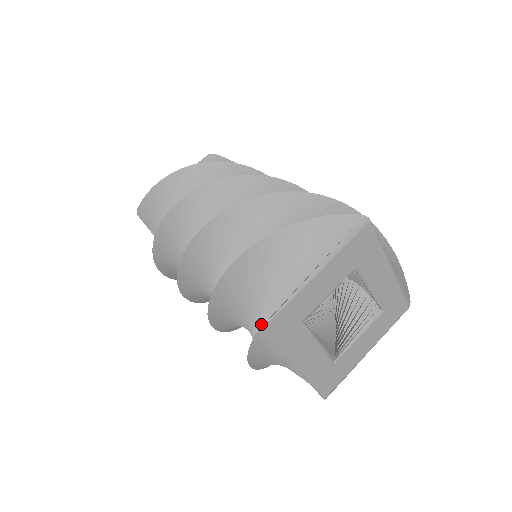
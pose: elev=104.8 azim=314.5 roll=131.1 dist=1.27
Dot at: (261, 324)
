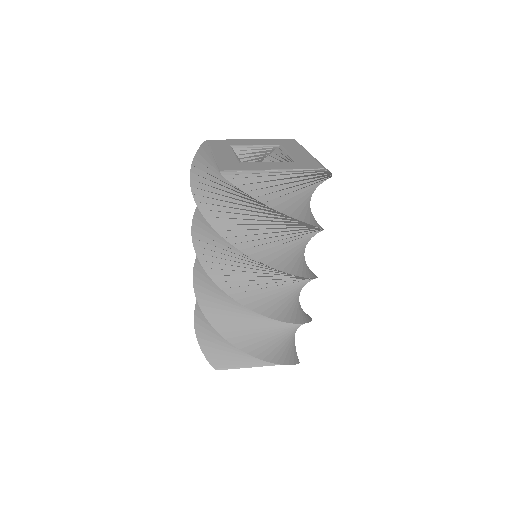
Dot at: occluded
